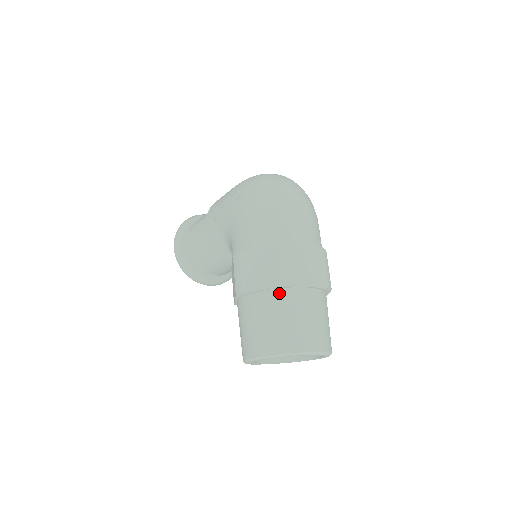
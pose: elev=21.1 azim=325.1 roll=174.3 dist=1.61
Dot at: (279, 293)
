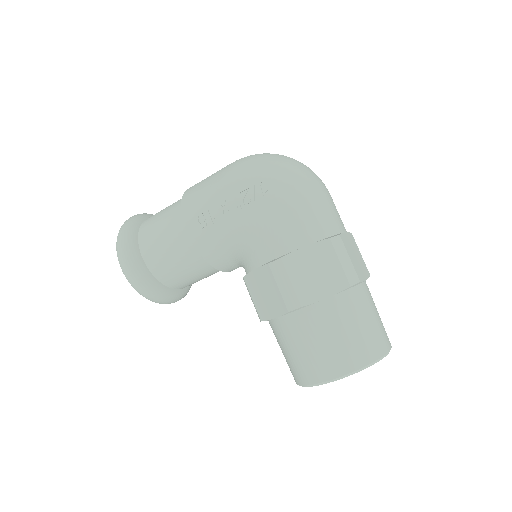
Dot at: (345, 296)
